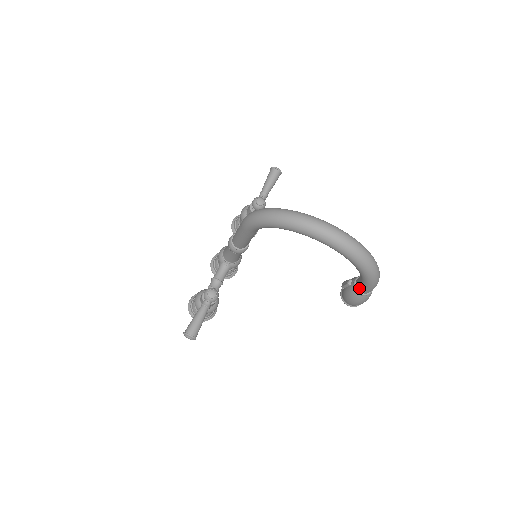
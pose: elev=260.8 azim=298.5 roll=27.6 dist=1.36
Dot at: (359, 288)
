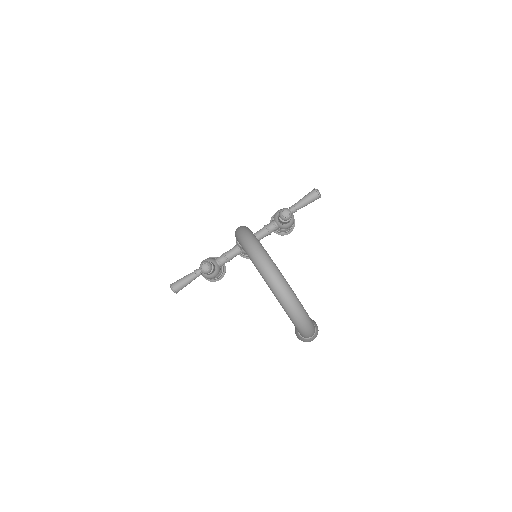
Dot at: occluded
